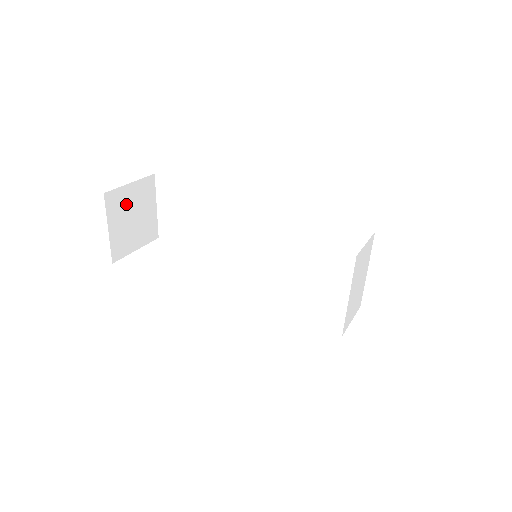
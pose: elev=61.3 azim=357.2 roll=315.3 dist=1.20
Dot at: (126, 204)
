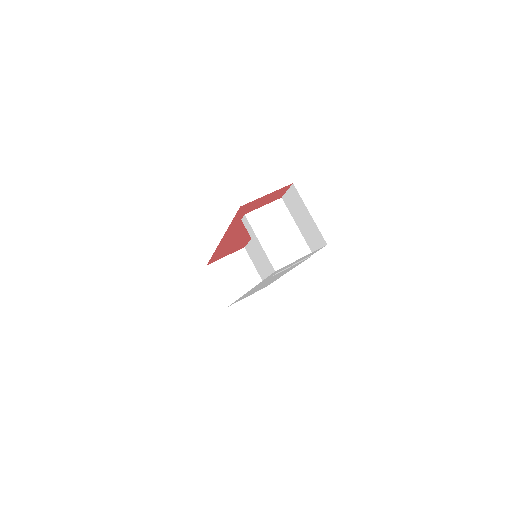
Dot at: (227, 269)
